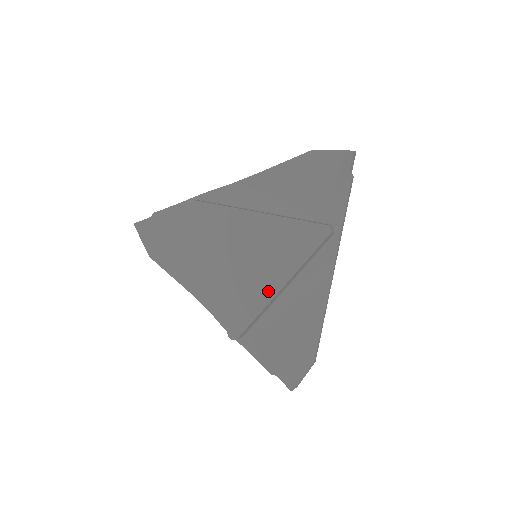
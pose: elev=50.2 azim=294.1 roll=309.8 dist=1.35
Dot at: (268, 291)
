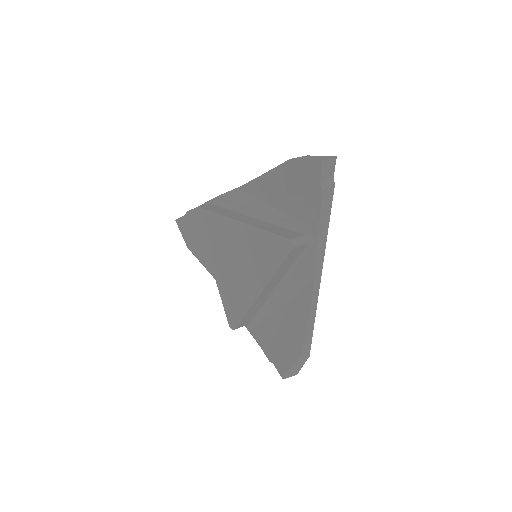
Dot at: (251, 293)
